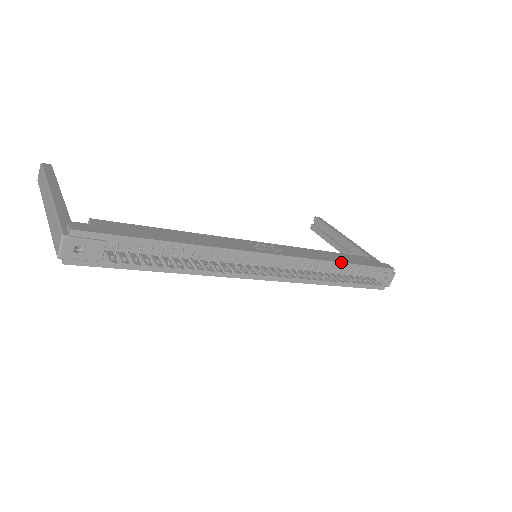
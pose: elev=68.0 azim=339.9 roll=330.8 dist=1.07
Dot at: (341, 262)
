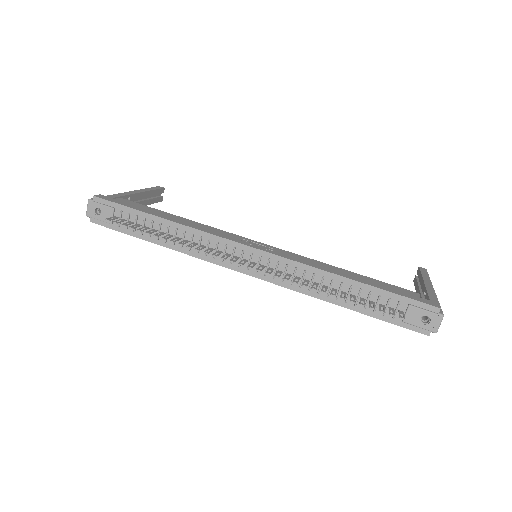
Dot at: (345, 277)
